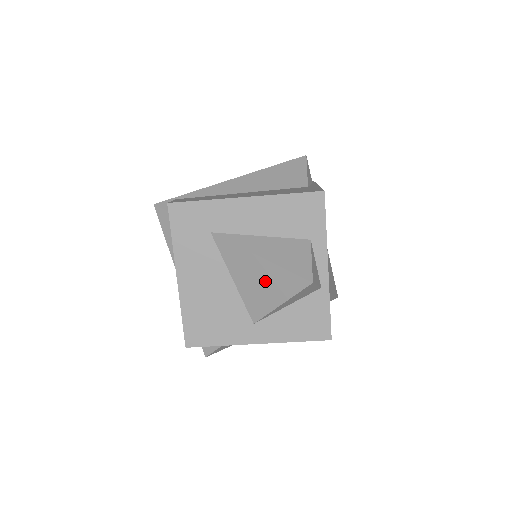
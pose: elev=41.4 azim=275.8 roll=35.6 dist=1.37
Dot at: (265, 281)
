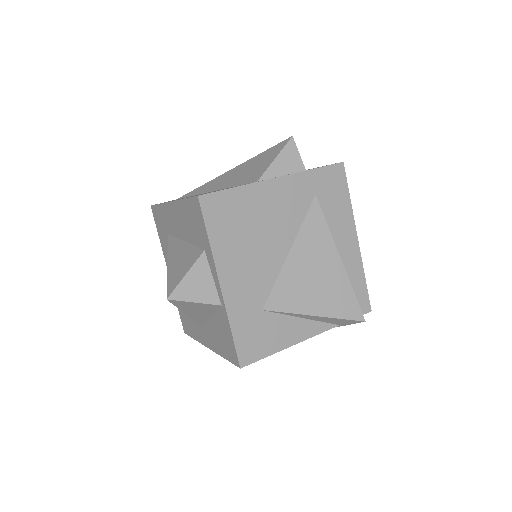
Dot at: occluded
